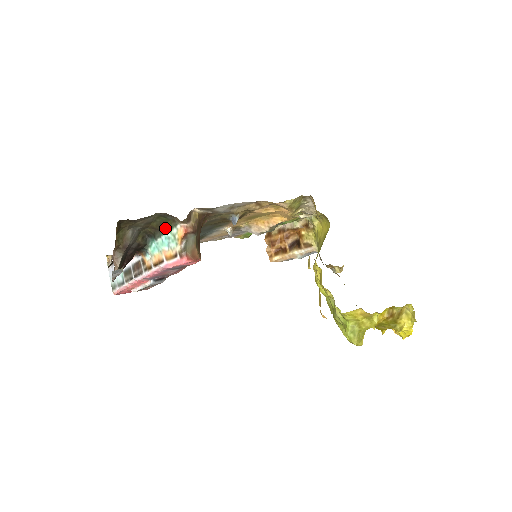
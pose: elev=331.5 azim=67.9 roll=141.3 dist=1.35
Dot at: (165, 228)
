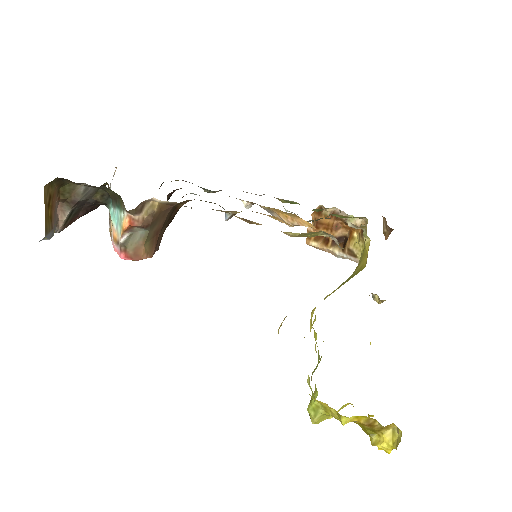
Dot at: (118, 203)
